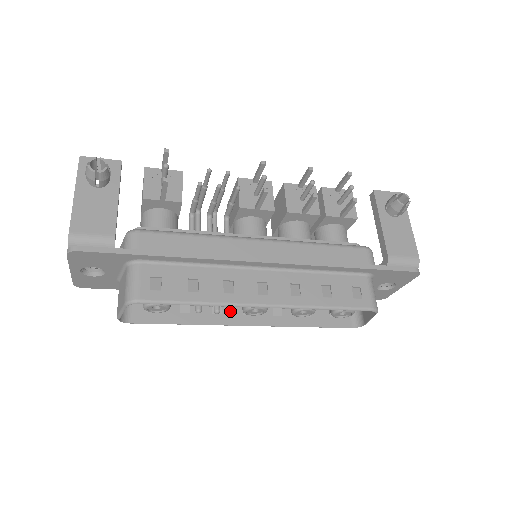
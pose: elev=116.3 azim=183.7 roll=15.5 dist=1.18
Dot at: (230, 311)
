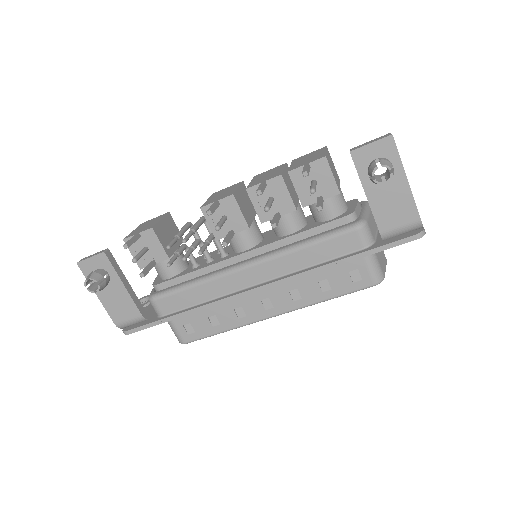
Dot at: occluded
